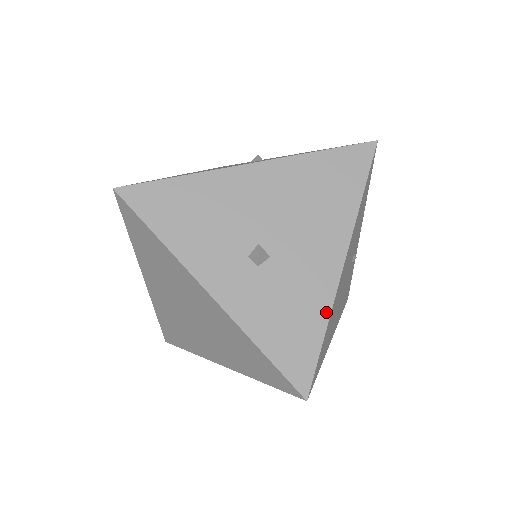
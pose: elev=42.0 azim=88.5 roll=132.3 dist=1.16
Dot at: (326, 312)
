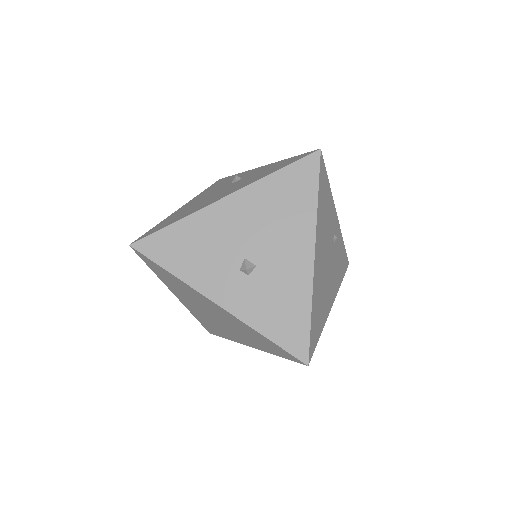
Dot at: (308, 297)
